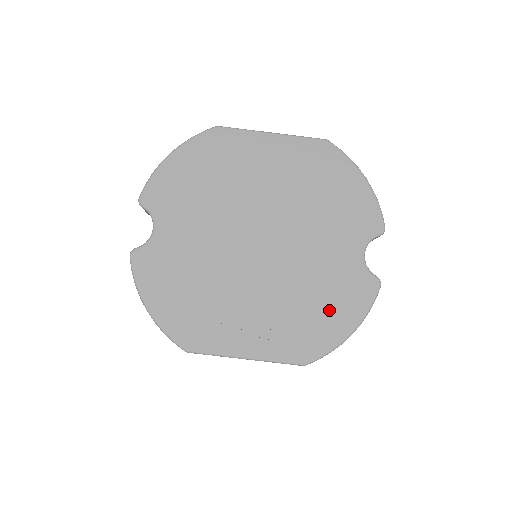
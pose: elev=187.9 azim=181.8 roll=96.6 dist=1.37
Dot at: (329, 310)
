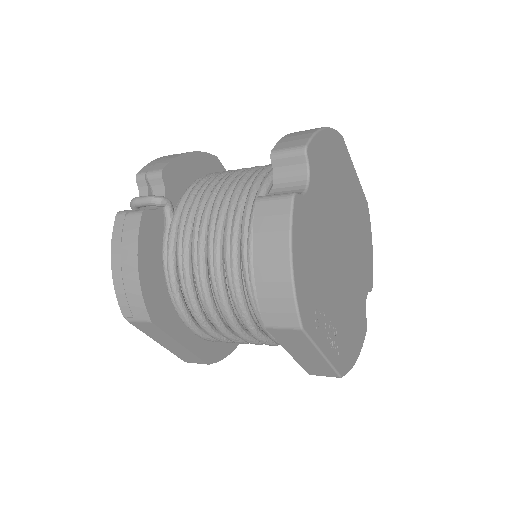
Dot at: (354, 335)
